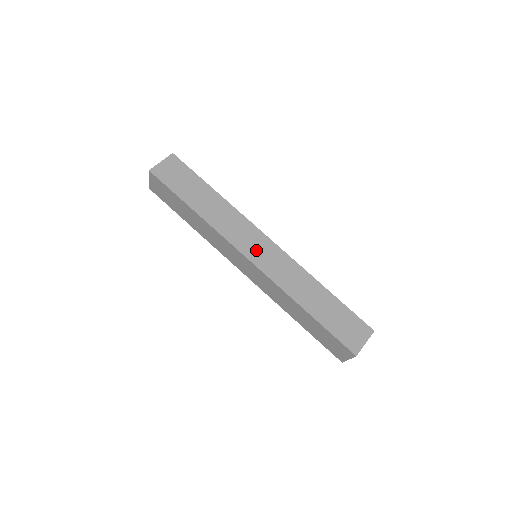
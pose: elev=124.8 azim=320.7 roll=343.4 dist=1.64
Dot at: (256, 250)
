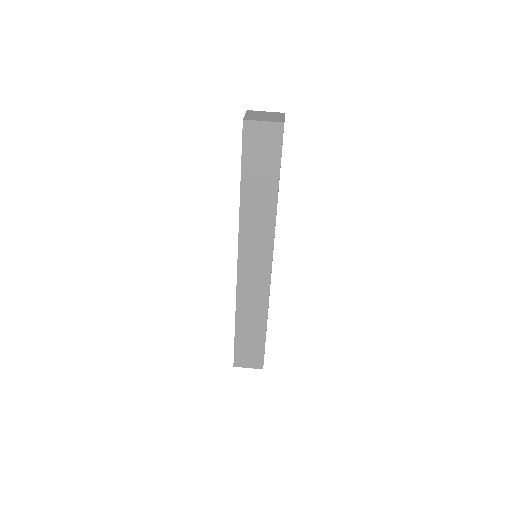
Dot at: (251, 263)
